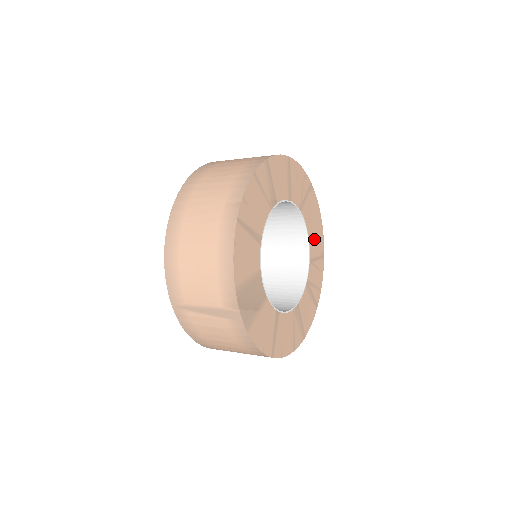
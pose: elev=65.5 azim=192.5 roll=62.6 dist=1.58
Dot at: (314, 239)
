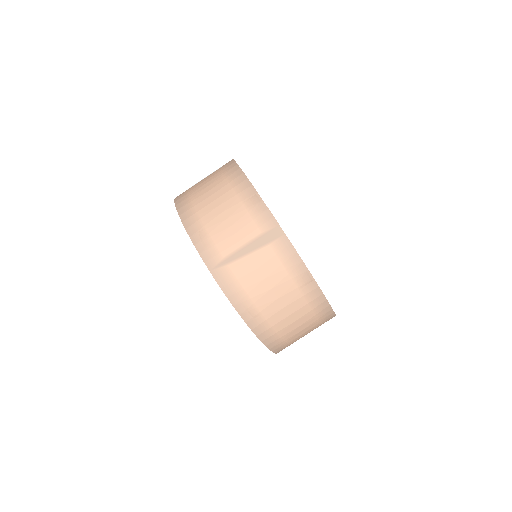
Dot at: occluded
